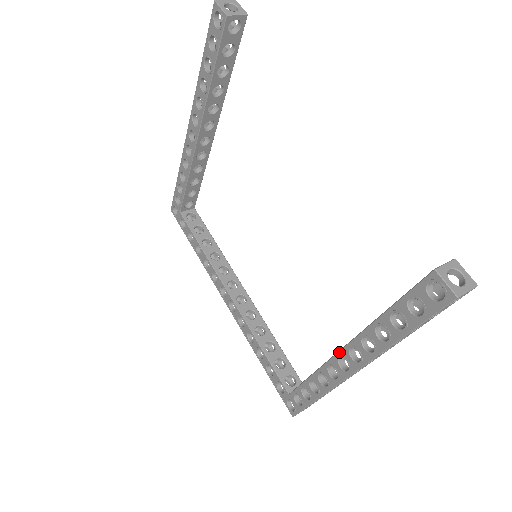
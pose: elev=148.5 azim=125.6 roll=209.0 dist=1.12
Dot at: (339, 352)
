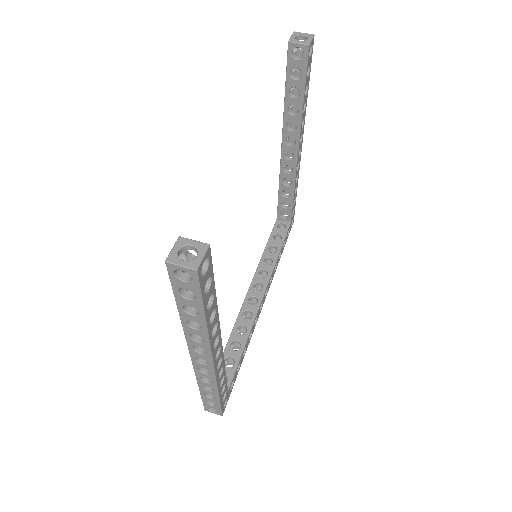
Dot at: occluded
